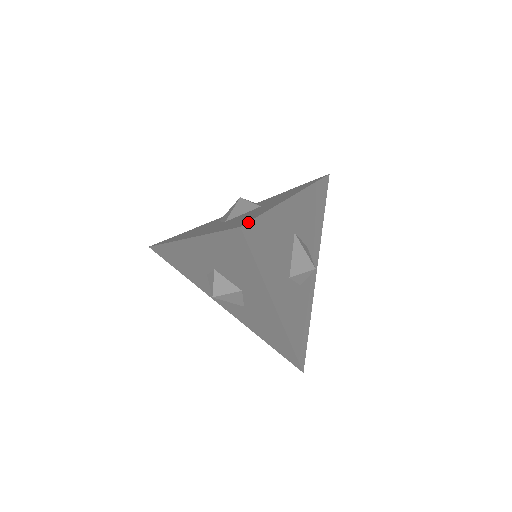
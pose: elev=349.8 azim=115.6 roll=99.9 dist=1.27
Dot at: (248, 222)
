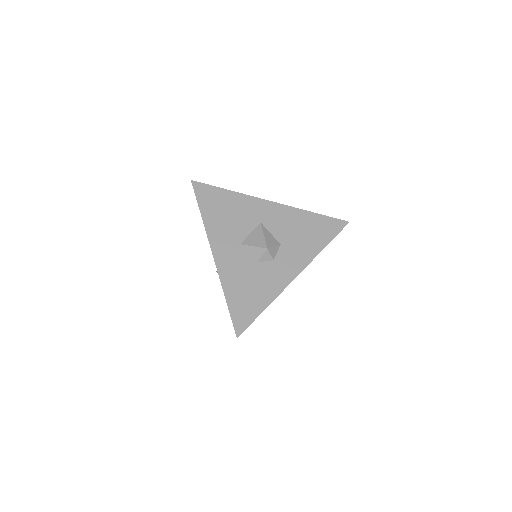
Dot at: (200, 182)
